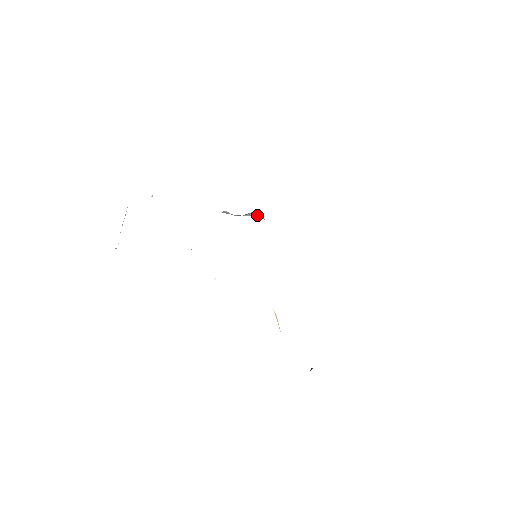
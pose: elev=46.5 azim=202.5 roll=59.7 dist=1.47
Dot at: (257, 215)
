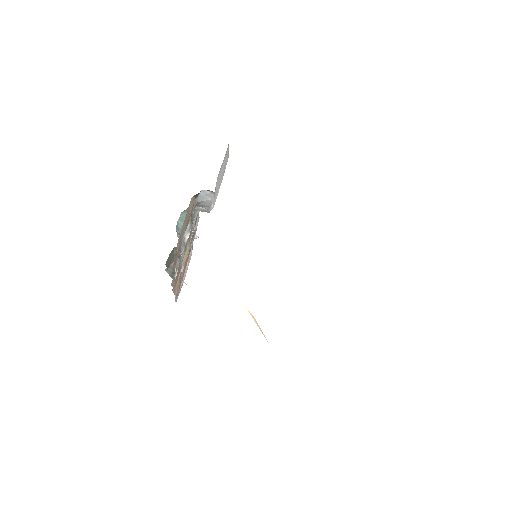
Dot at: (210, 192)
